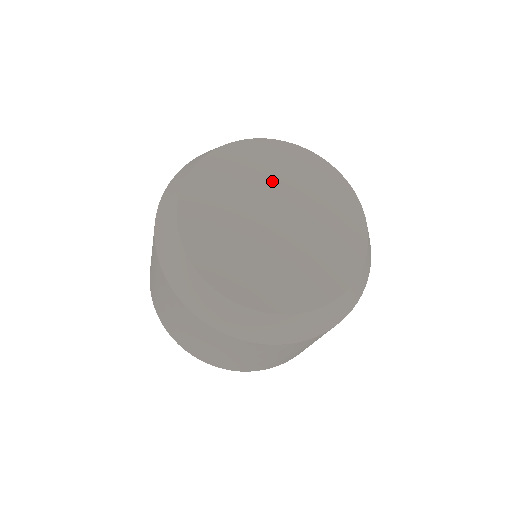
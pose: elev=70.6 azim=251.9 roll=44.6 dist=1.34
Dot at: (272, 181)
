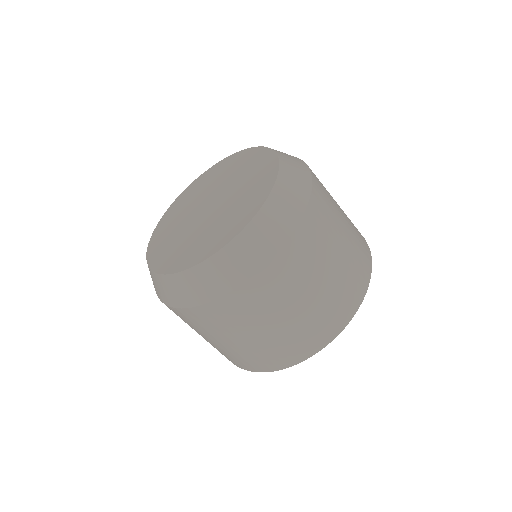
Dot at: (204, 192)
